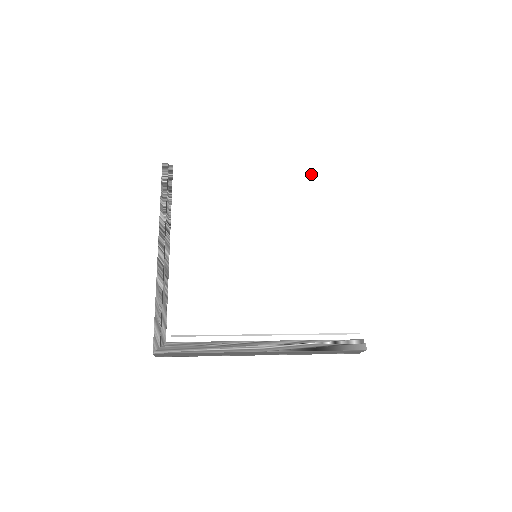
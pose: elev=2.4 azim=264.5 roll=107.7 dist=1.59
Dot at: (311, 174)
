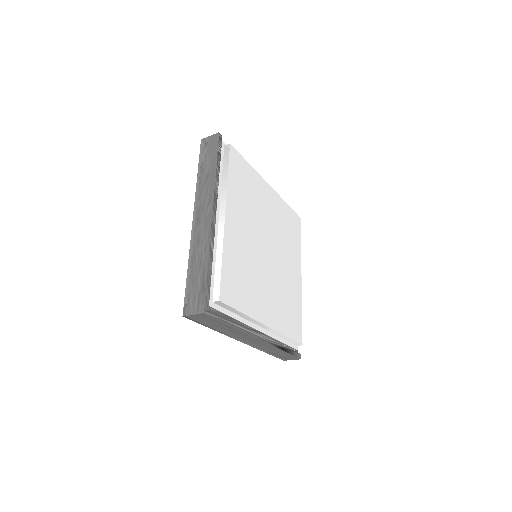
Dot at: (289, 210)
